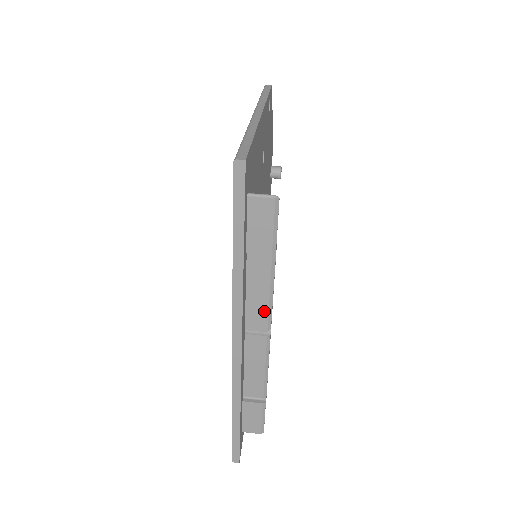
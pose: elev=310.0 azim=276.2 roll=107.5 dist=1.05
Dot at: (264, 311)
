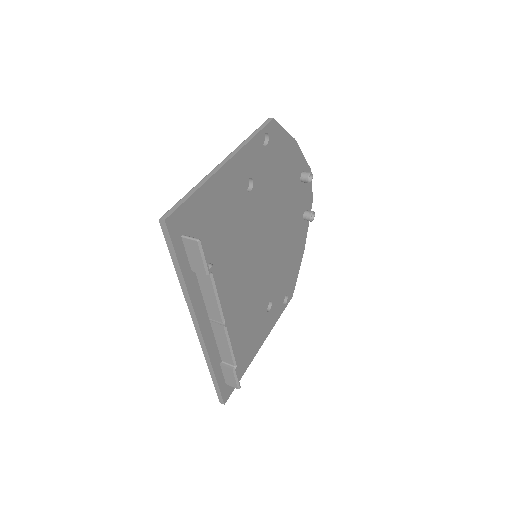
Dot at: (216, 309)
